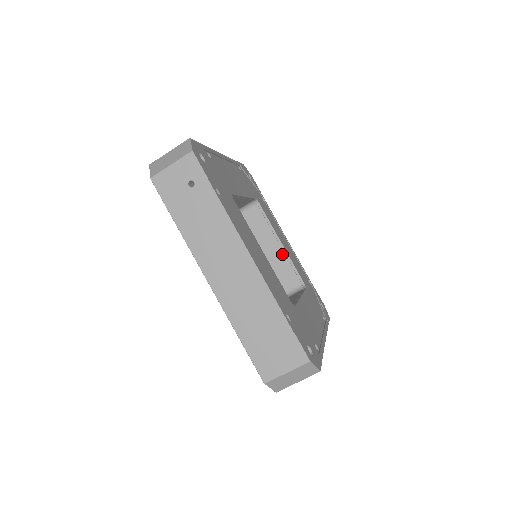
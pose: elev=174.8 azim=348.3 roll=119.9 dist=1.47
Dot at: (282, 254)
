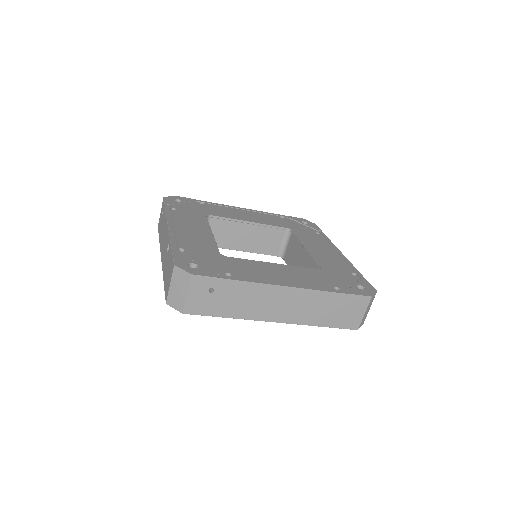
Dot at: (257, 227)
